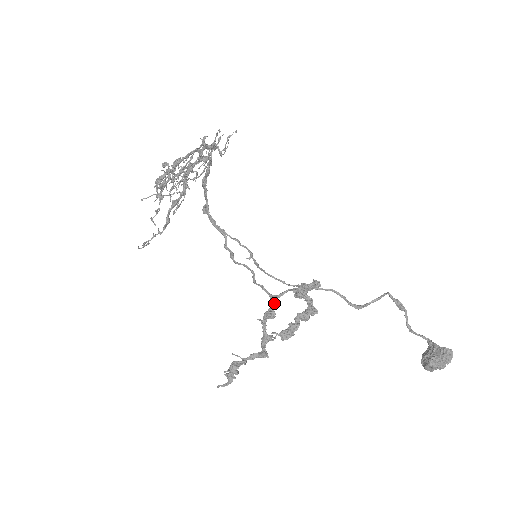
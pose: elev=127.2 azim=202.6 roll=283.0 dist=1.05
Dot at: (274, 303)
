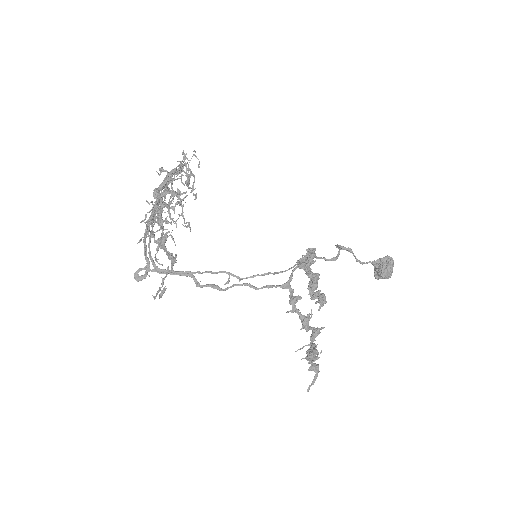
Dot at: (291, 288)
